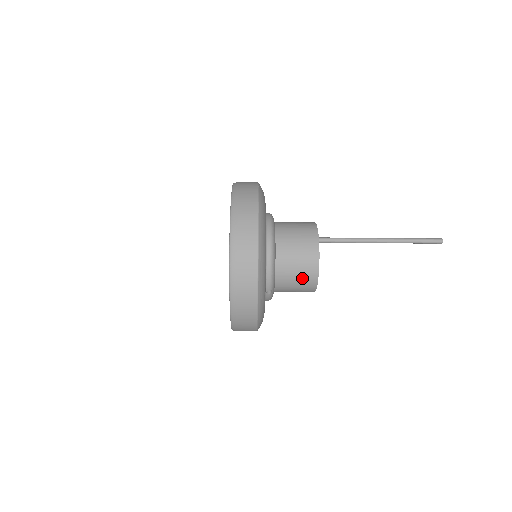
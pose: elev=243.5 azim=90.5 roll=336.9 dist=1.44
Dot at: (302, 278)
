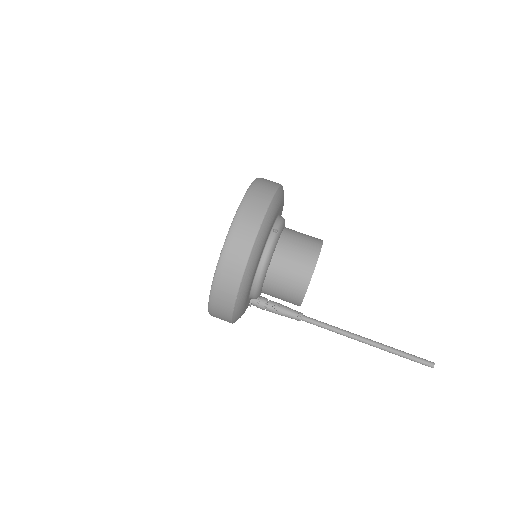
Dot at: (307, 242)
